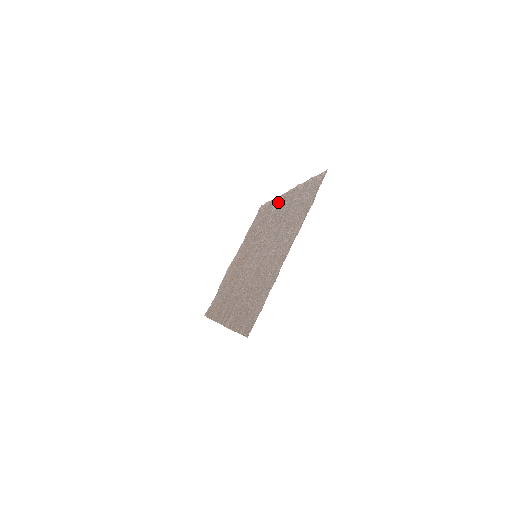
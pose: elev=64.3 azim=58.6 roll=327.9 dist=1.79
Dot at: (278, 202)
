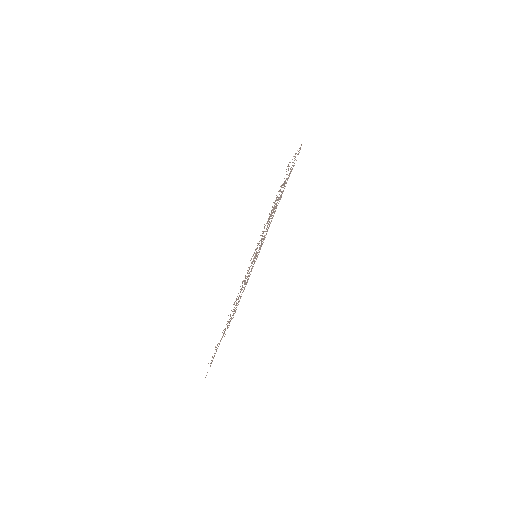
Dot at: (260, 249)
